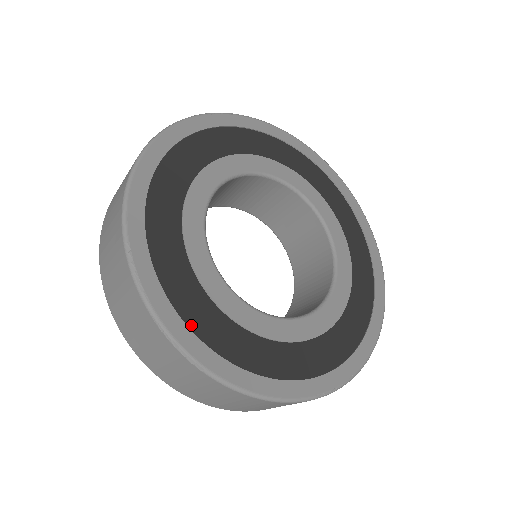
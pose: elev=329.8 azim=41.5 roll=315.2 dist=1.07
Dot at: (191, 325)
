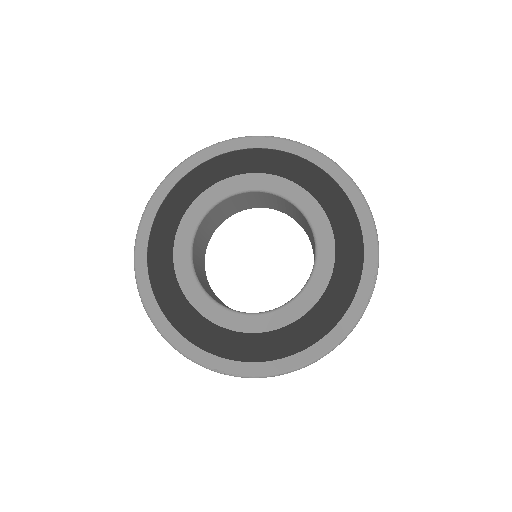
Dot at: (151, 272)
